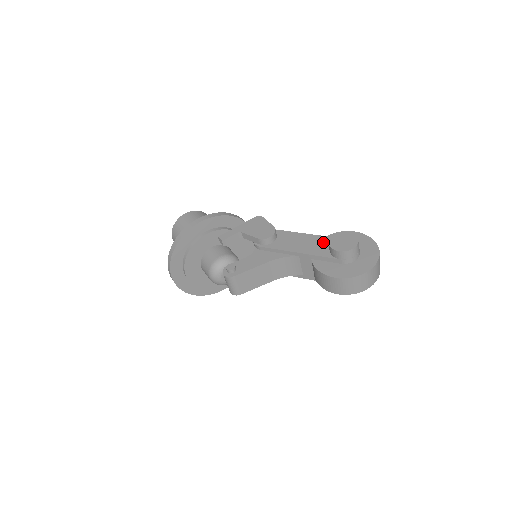
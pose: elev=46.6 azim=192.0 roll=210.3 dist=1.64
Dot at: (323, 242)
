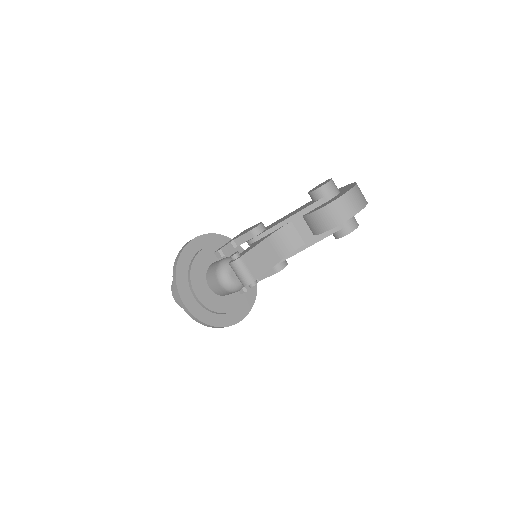
Dot at: occluded
